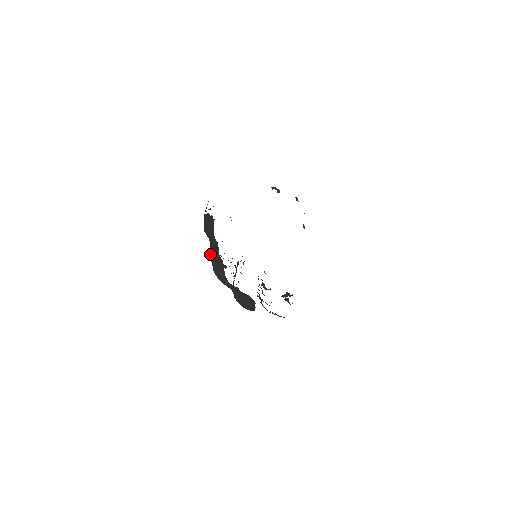
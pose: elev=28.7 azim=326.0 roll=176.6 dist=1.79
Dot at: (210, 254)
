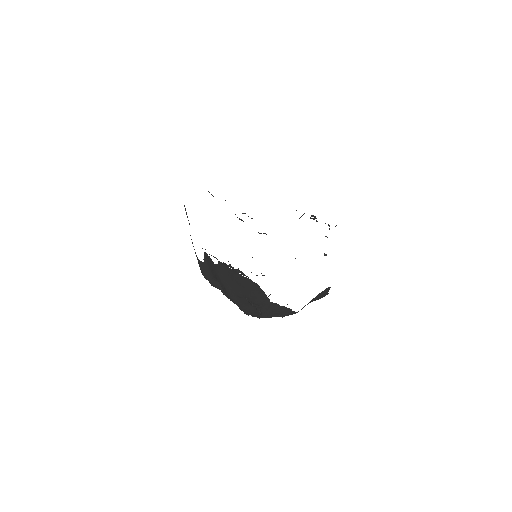
Dot at: occluded
